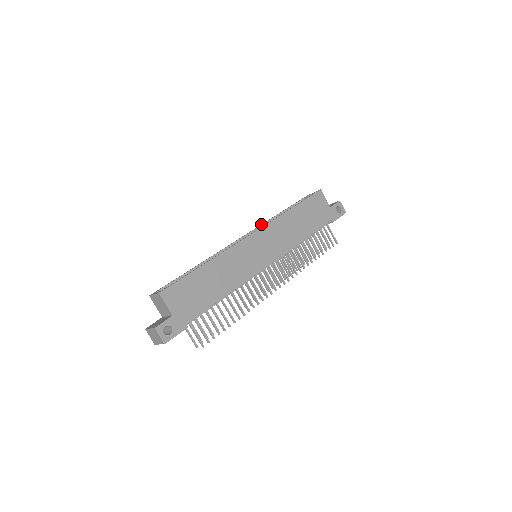
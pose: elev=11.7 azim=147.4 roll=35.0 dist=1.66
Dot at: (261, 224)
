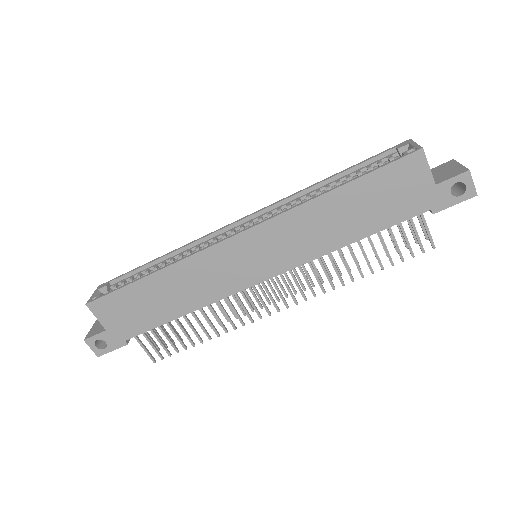
Dot at: occluded
